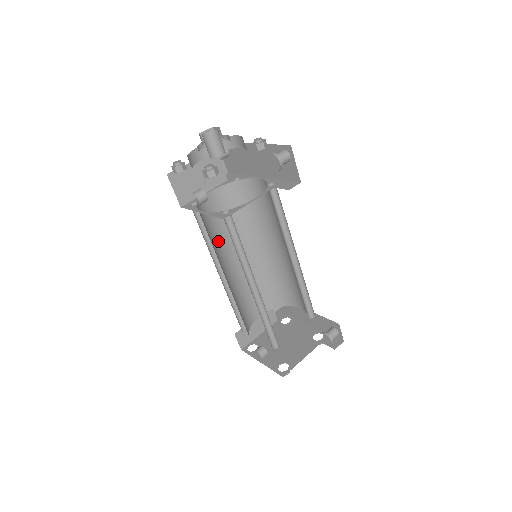
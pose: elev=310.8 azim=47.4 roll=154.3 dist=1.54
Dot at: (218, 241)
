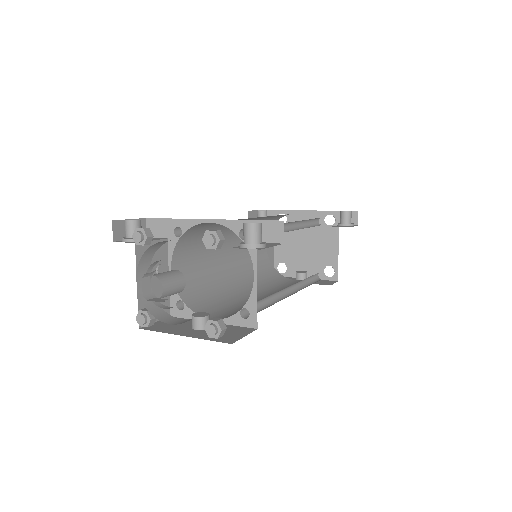
Dot at: (212, 279)
